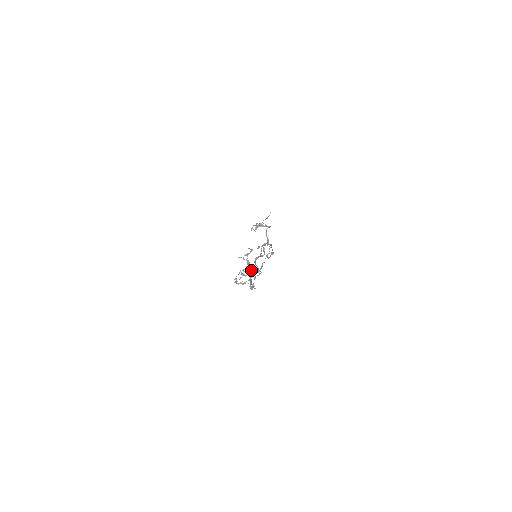
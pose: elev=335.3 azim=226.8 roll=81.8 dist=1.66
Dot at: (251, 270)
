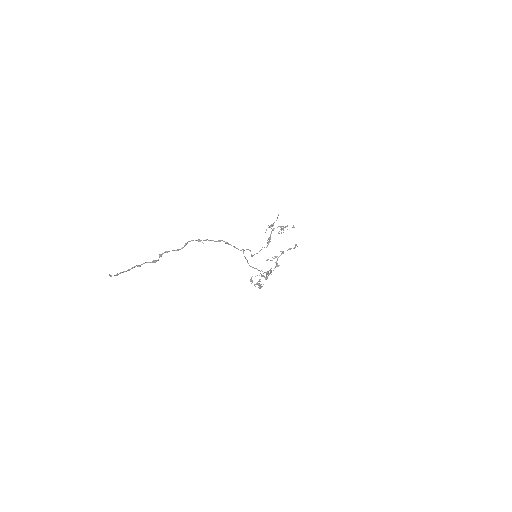
Dot at: occluded
